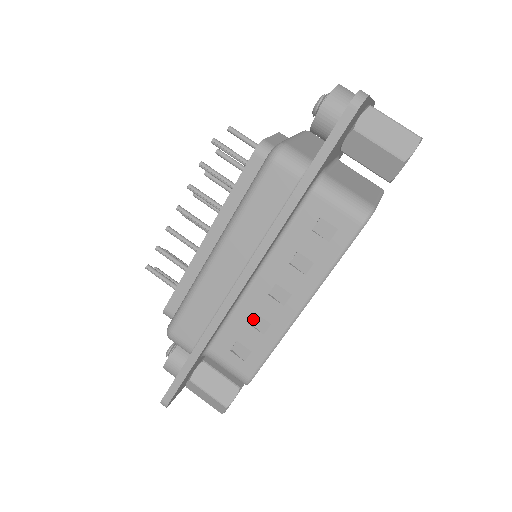
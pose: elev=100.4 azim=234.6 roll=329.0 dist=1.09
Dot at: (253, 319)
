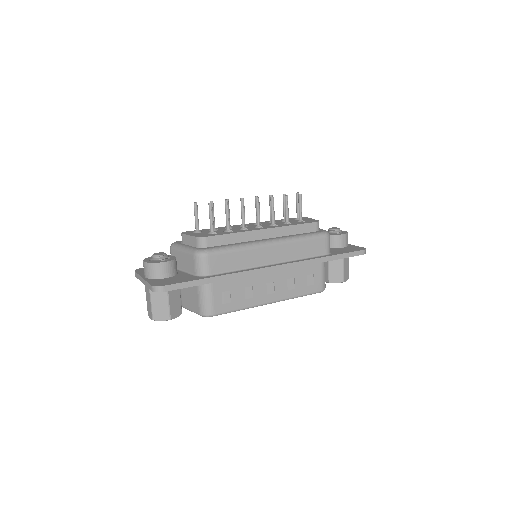
Dot at: (247, 287)
